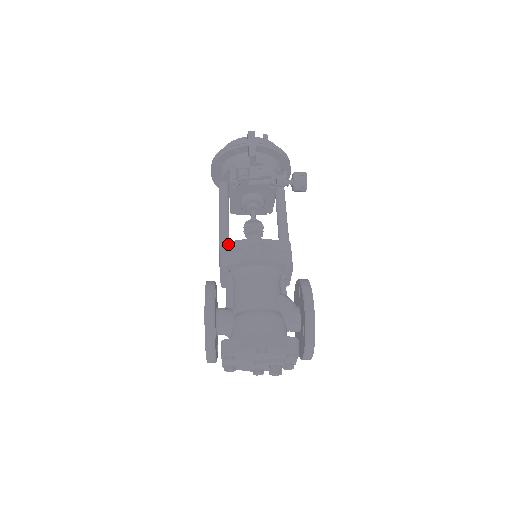
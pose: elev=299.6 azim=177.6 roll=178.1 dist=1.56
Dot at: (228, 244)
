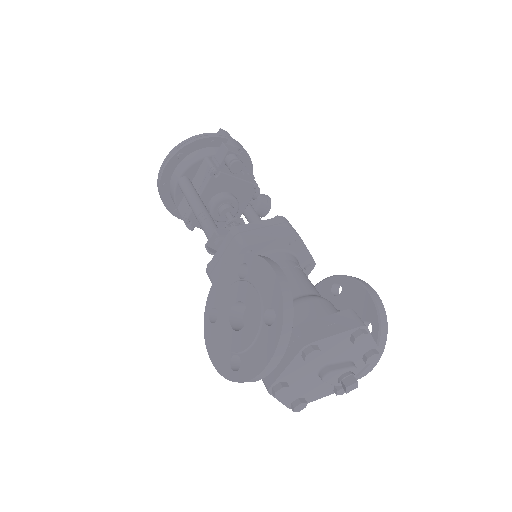
Dot at: occluded
